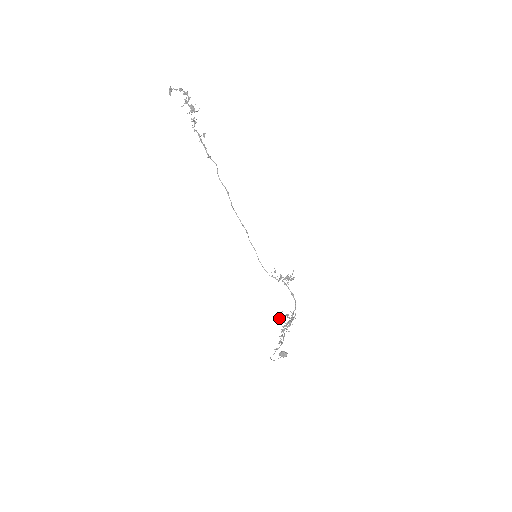
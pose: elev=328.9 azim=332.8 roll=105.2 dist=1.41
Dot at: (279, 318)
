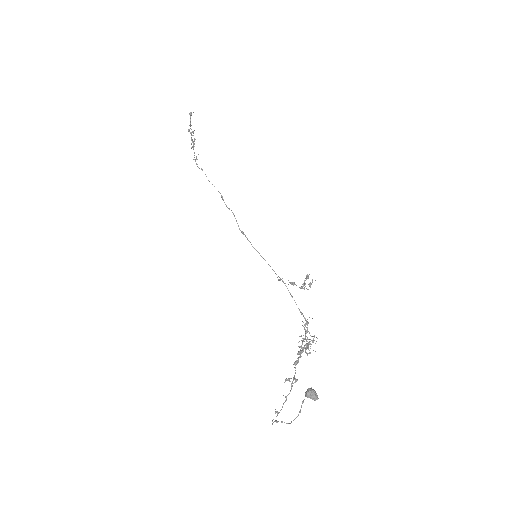
Dot at: occluded
